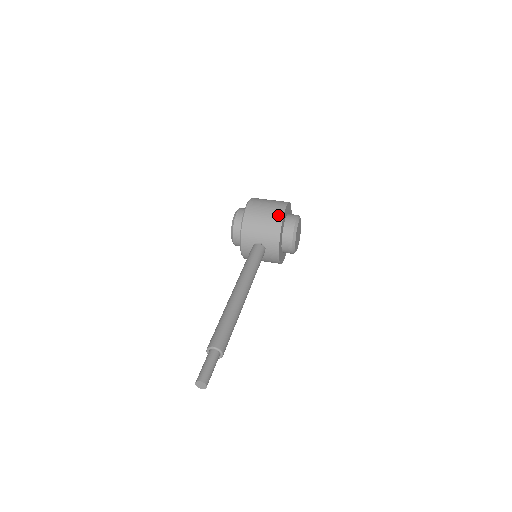
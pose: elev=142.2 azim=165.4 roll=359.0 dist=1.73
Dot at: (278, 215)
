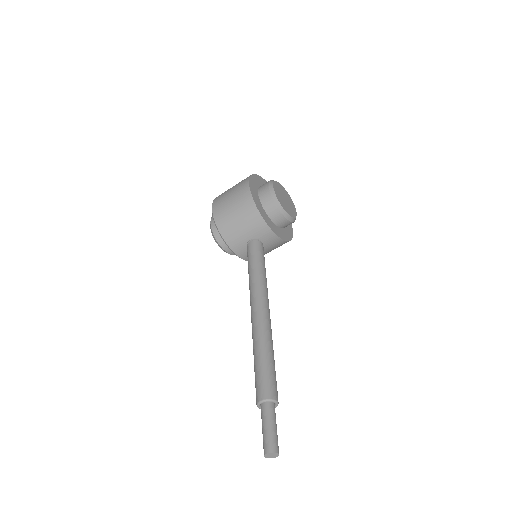
Dot at: (246, 199)
